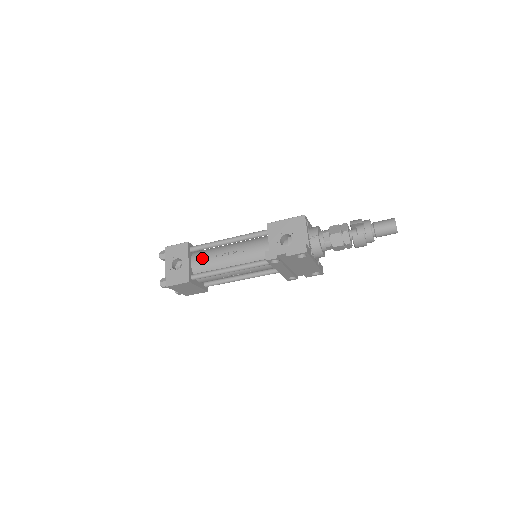
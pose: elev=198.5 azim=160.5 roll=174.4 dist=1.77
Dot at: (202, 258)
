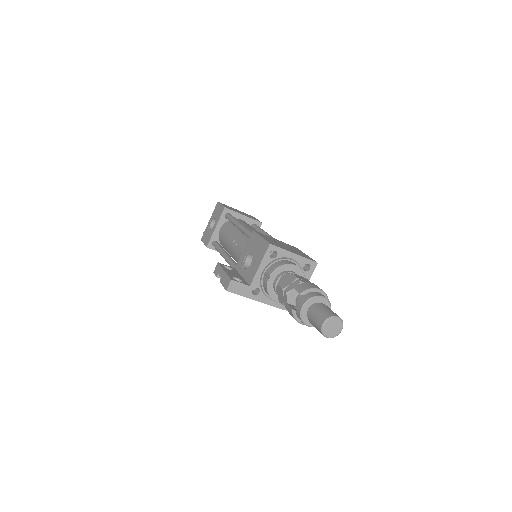
Dot at: (224, 230)
